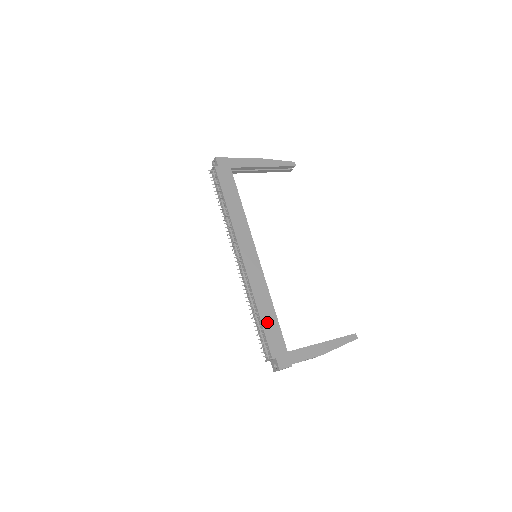
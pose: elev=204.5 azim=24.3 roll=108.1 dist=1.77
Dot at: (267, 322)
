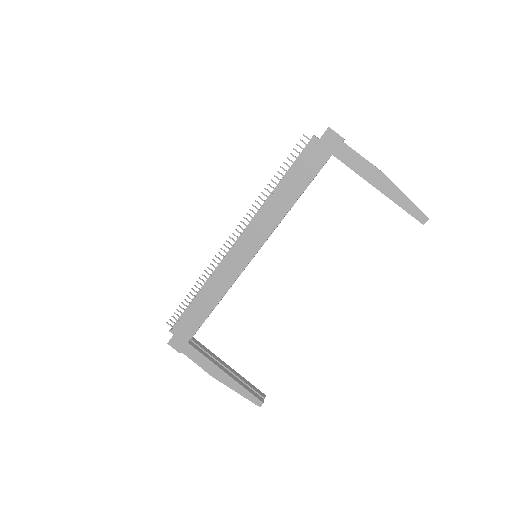
Dot at: (196, 308)
